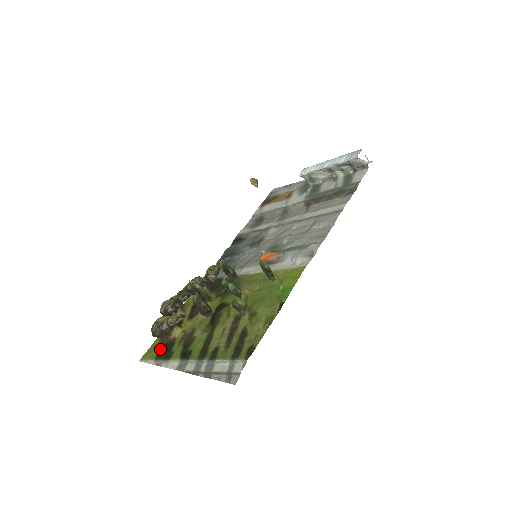
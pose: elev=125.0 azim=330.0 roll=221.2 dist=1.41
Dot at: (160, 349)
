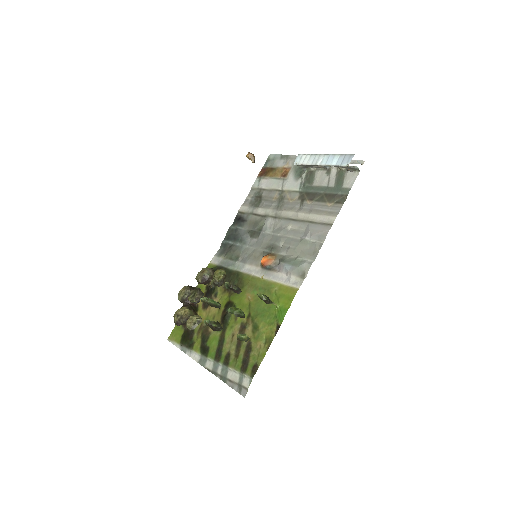
Dot at: (183, 334)
